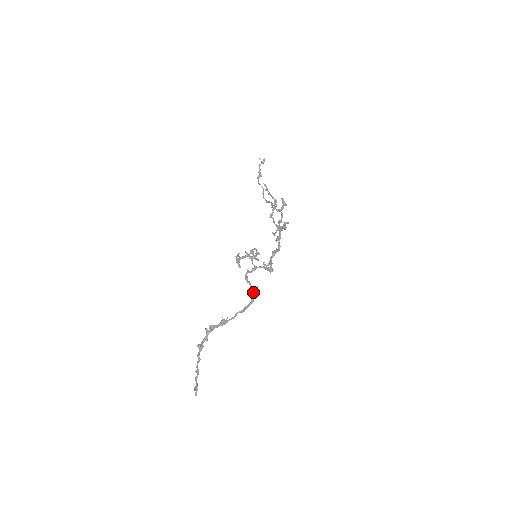
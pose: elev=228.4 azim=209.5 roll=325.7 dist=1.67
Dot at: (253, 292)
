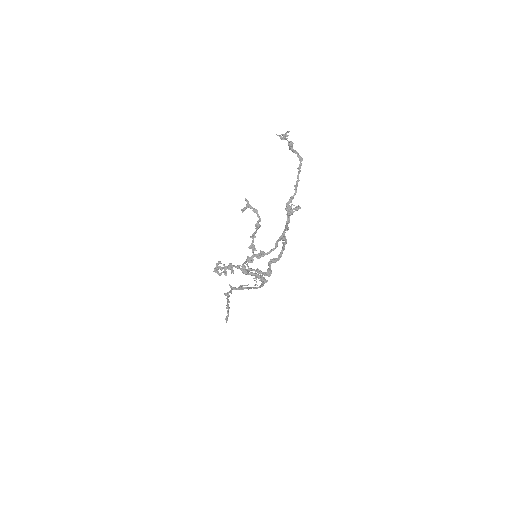
Dot at: (260, 280)
